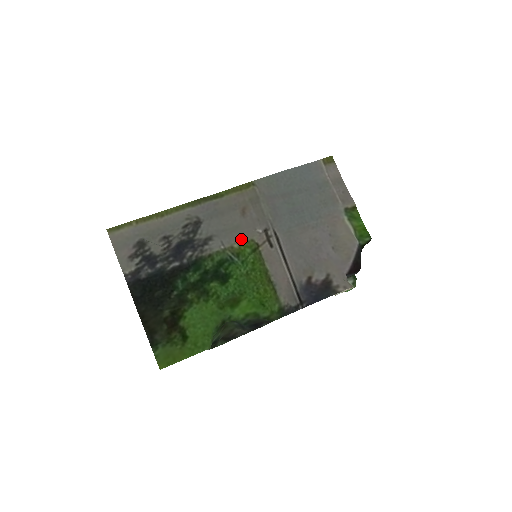
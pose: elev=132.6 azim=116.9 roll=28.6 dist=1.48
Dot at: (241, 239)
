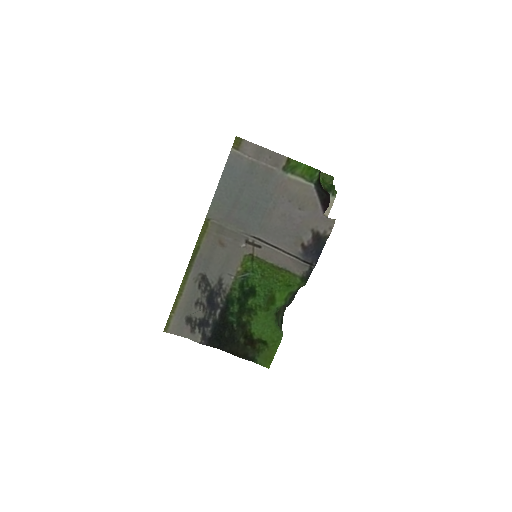
Dot at: (238, 262)
